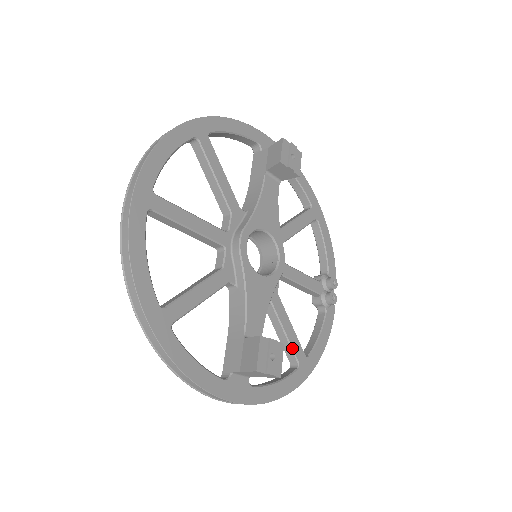
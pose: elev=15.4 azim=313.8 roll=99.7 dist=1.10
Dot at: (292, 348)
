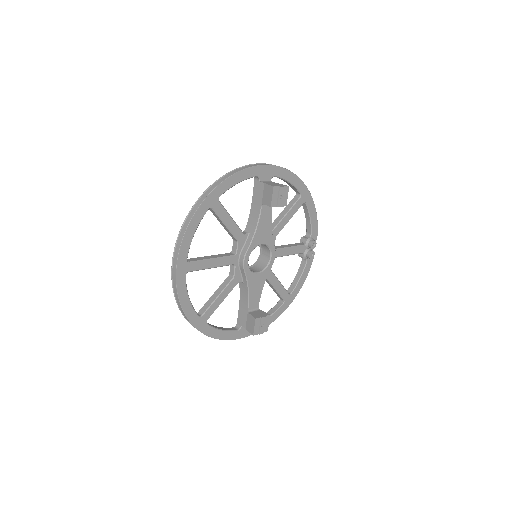
Dot at: (280, 295)
